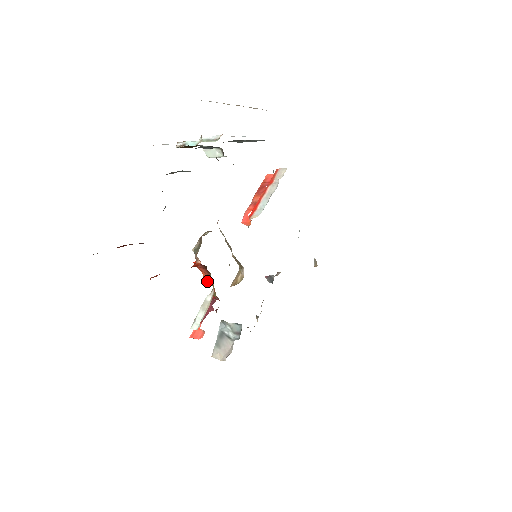
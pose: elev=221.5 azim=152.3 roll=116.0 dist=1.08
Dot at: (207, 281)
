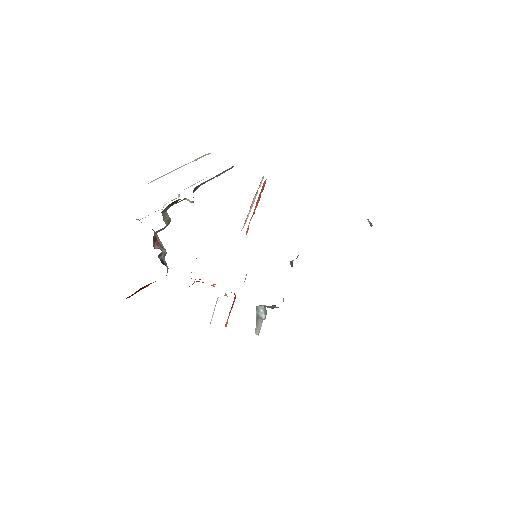
Dot at: occluded
